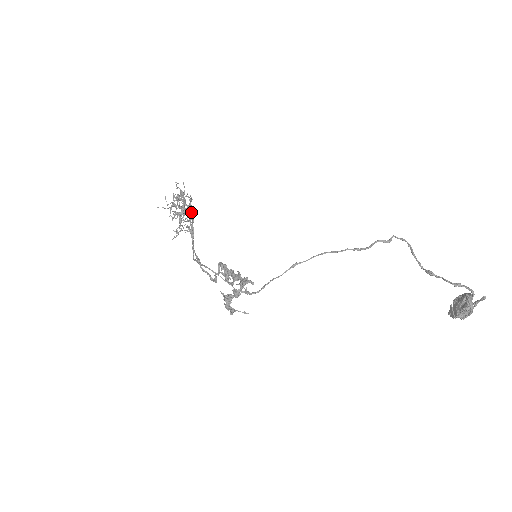
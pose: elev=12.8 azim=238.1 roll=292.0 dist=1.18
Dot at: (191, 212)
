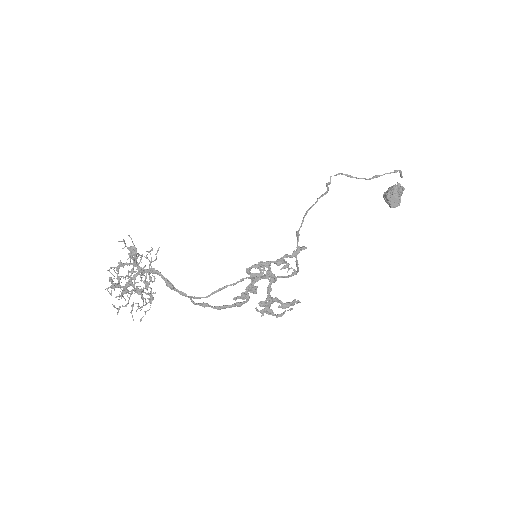
Dot at: (152, 268)
